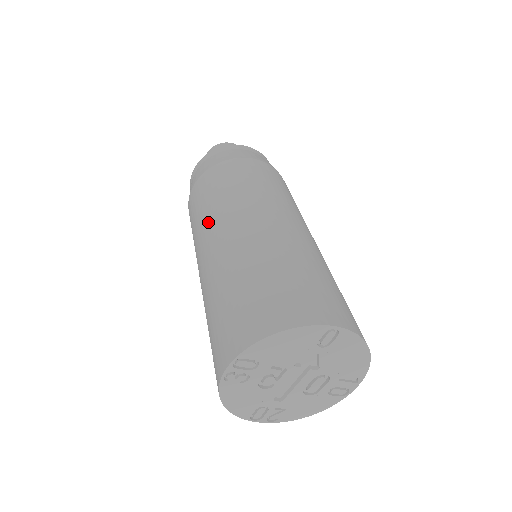
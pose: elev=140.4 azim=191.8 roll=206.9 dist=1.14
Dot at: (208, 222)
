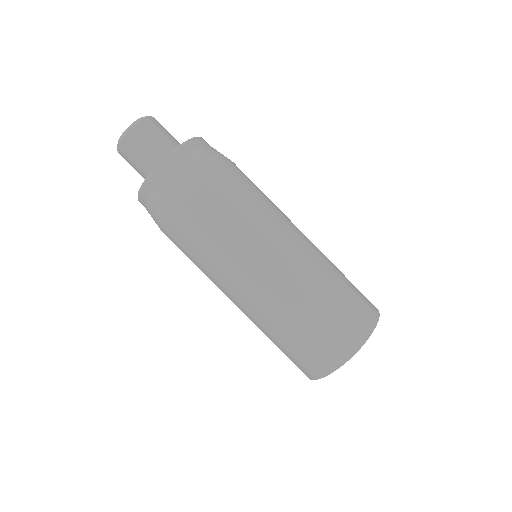
Dot at: (231, 268)
